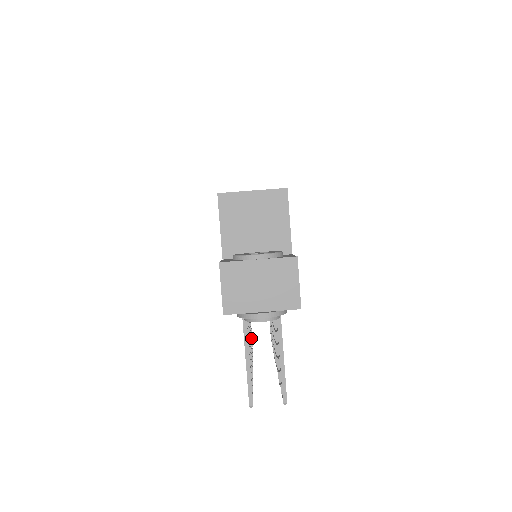
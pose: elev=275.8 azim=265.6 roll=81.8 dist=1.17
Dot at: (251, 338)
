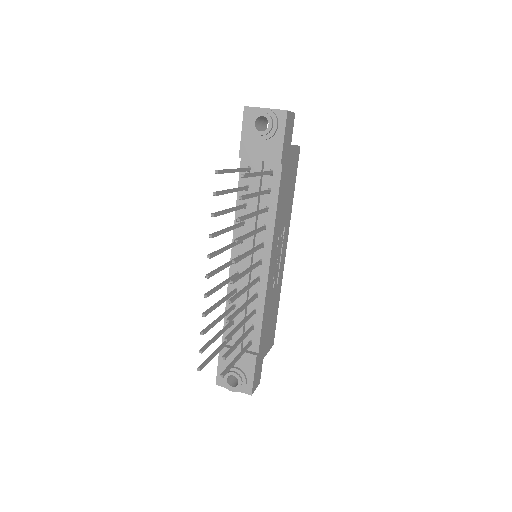
Dot at: (209, 327)
